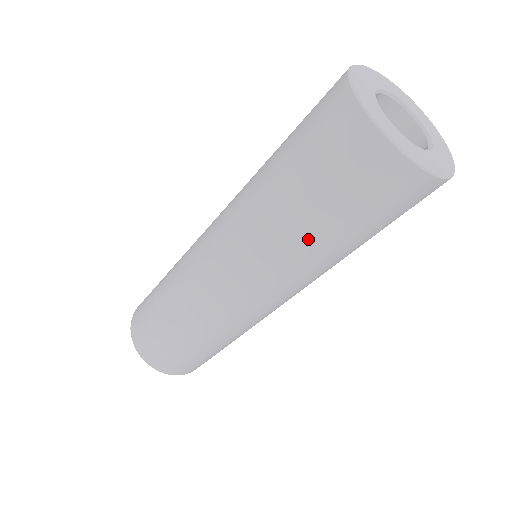
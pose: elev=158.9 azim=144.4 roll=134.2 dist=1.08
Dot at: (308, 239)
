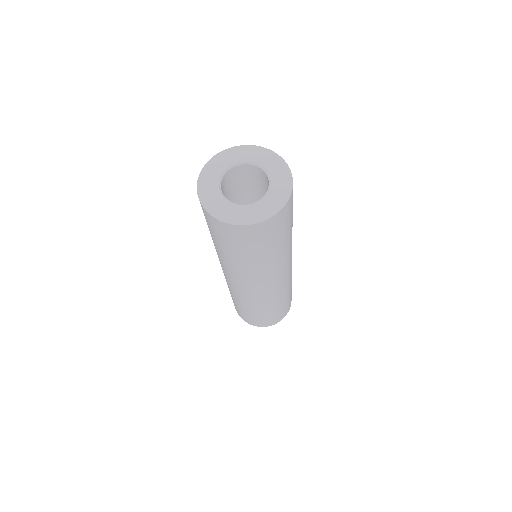
Dot at: (268, 259)
